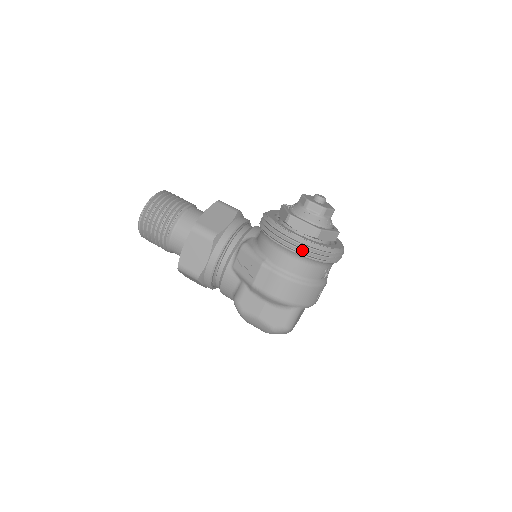
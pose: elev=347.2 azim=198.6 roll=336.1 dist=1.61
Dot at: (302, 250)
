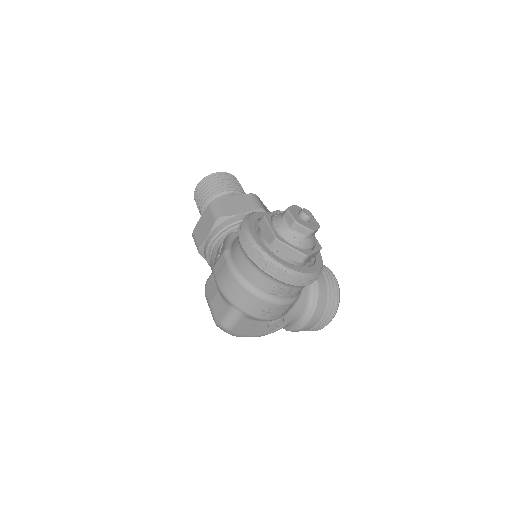
Dot at: (250, 250)
